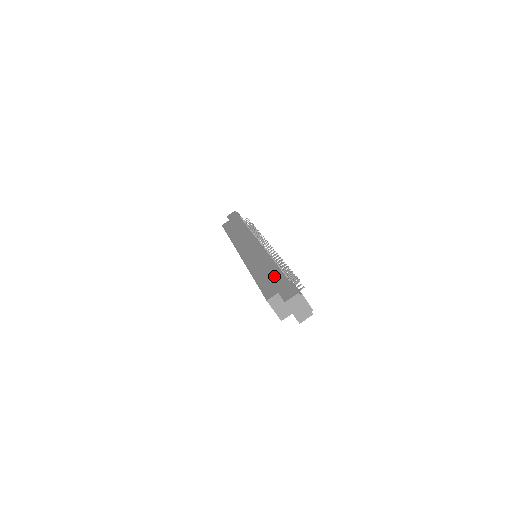
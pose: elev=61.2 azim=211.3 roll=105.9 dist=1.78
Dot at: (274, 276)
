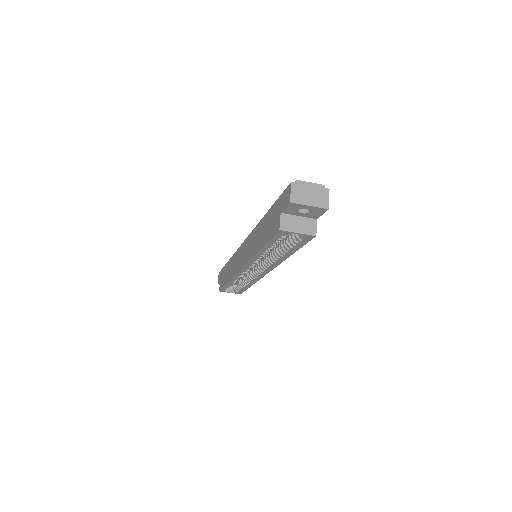
Dot at: (269, 219)
